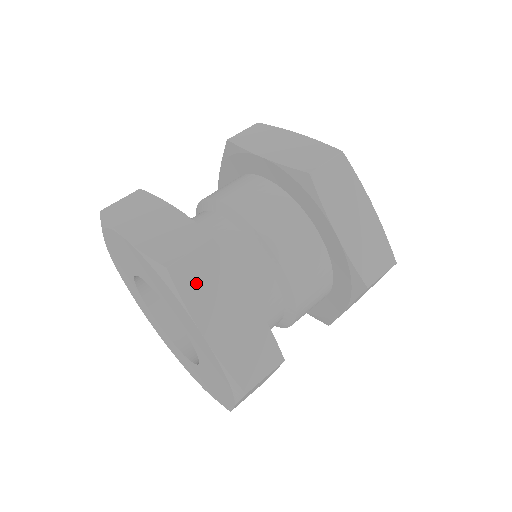
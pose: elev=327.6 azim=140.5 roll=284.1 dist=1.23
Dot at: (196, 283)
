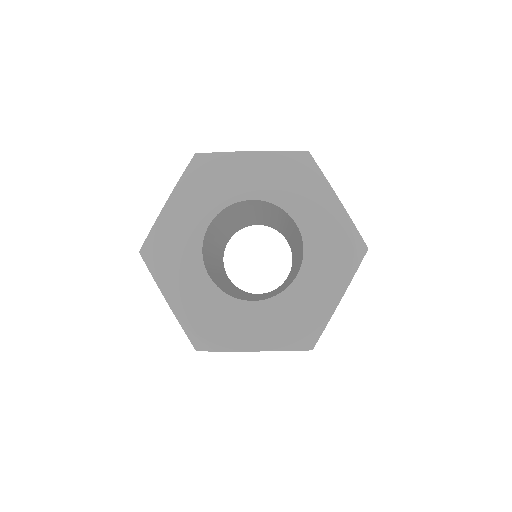
Dot at: occluded
